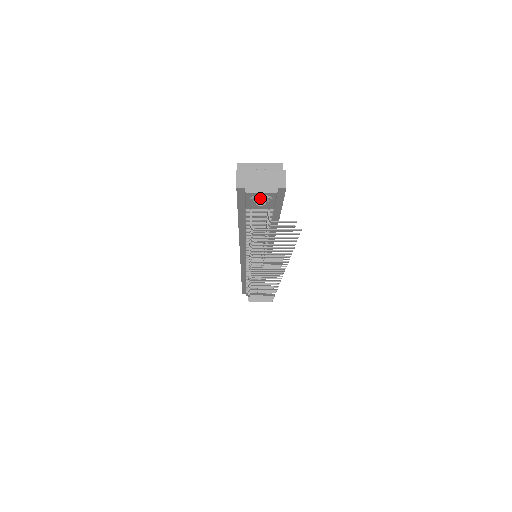
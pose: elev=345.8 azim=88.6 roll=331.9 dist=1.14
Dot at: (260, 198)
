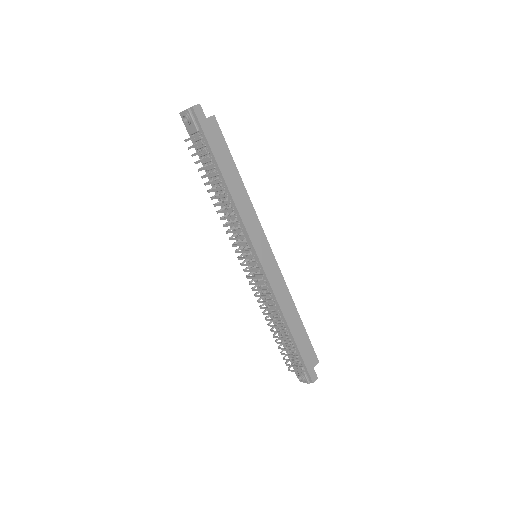
Dot at: (184, 115)
